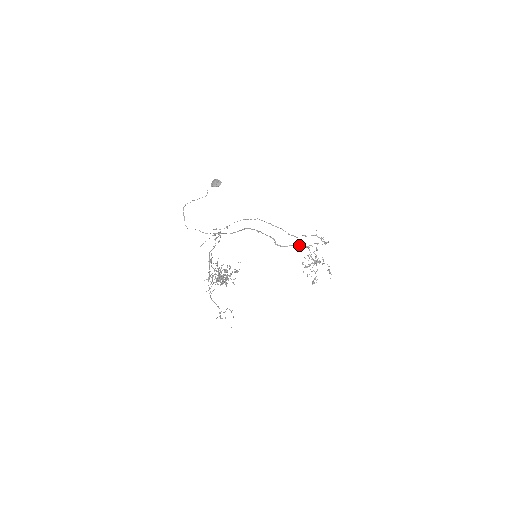
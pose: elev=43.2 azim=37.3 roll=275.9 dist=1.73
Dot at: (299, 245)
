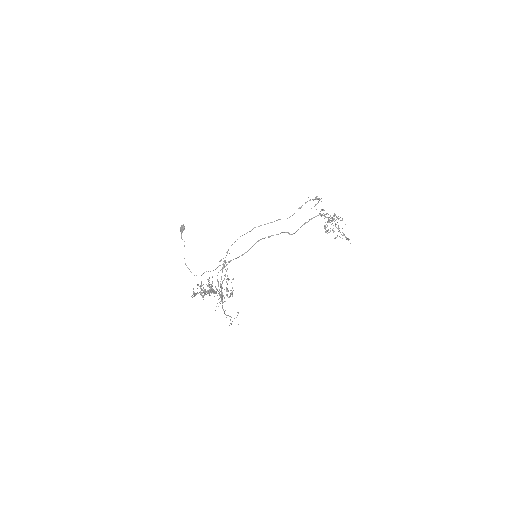
Dot at: occluded
